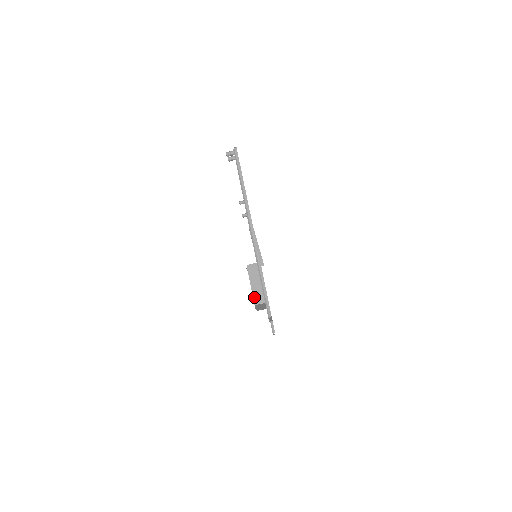
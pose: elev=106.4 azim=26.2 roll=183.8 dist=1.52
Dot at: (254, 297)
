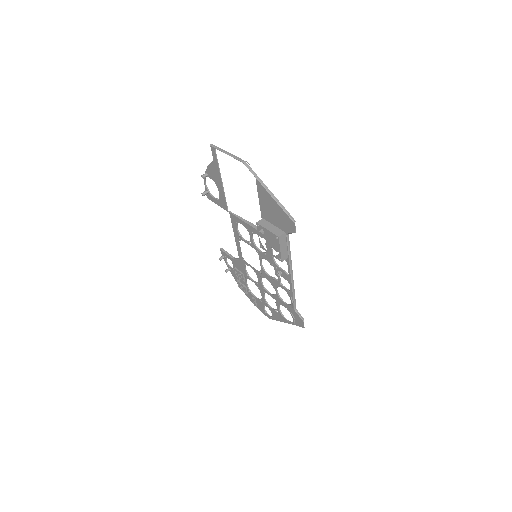
Dot at: (275, 233)
